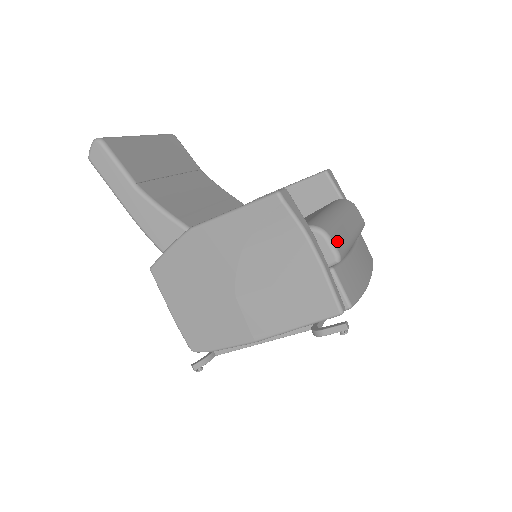
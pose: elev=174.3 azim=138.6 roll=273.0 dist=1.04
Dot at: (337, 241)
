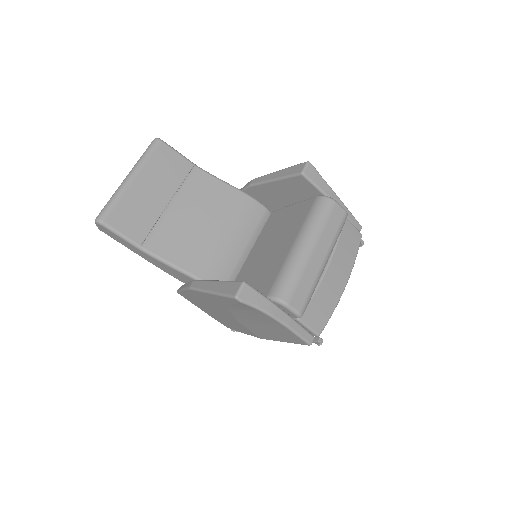
Dot at: (298, 300)
